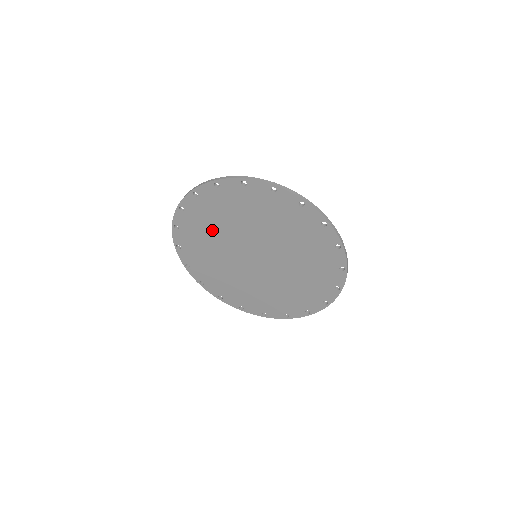
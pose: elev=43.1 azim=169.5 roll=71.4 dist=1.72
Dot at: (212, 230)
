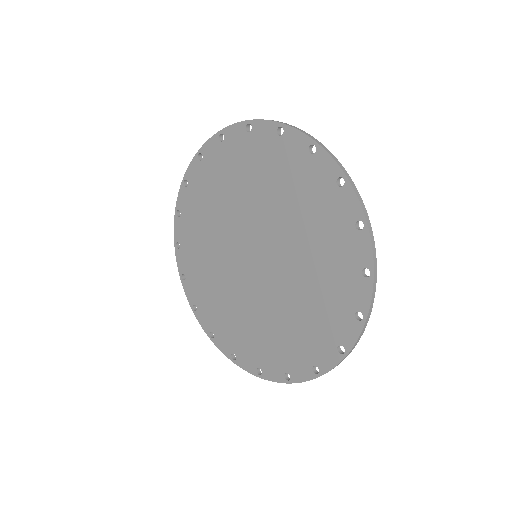
Dot at: (212, 213)
